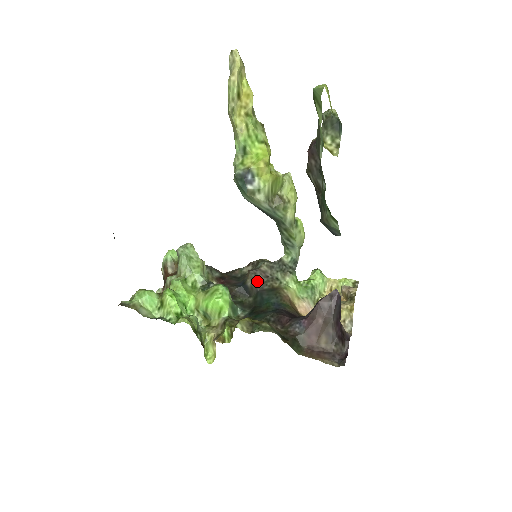
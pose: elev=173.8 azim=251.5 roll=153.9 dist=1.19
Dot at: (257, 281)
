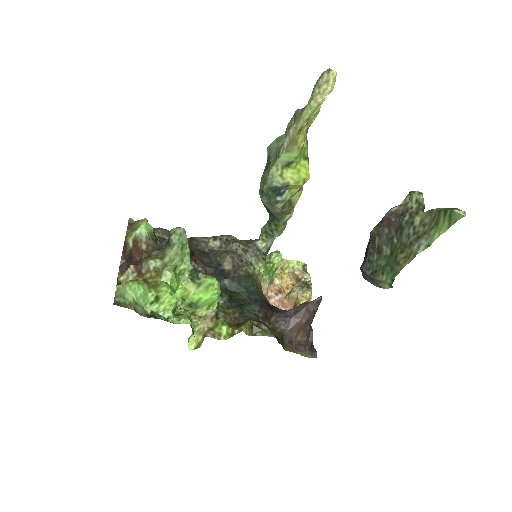
Dot at: (235, 266)
